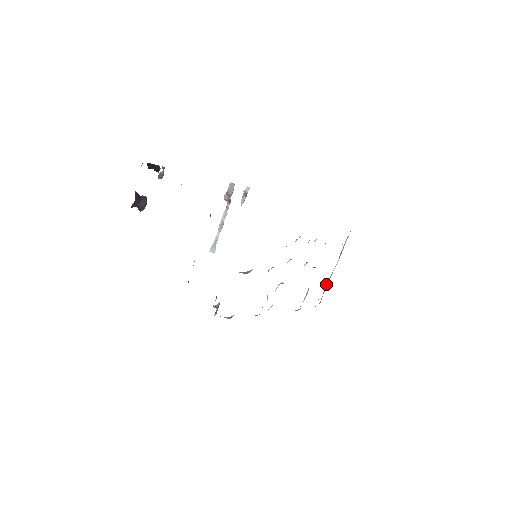
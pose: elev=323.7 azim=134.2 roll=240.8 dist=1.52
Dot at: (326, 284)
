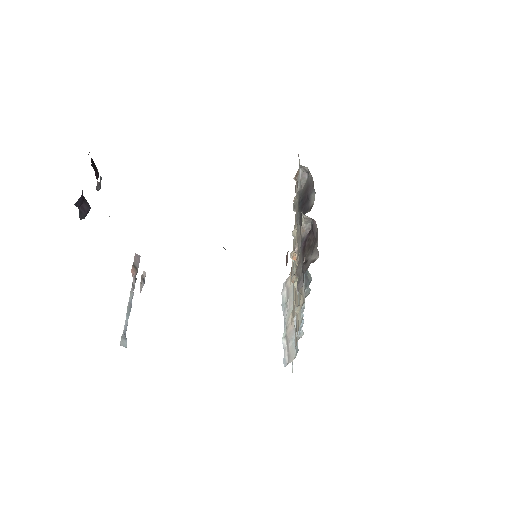
Dot at: (289, 335)
